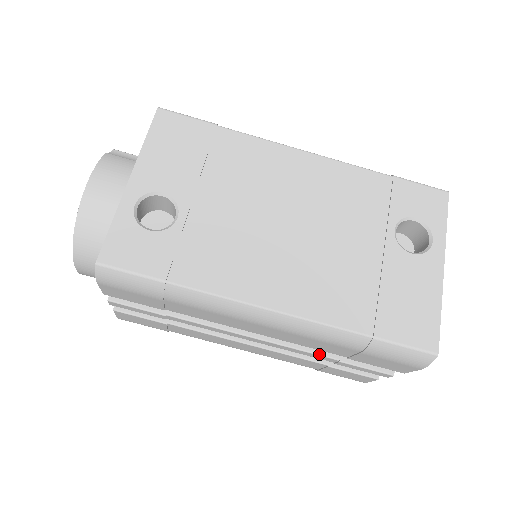
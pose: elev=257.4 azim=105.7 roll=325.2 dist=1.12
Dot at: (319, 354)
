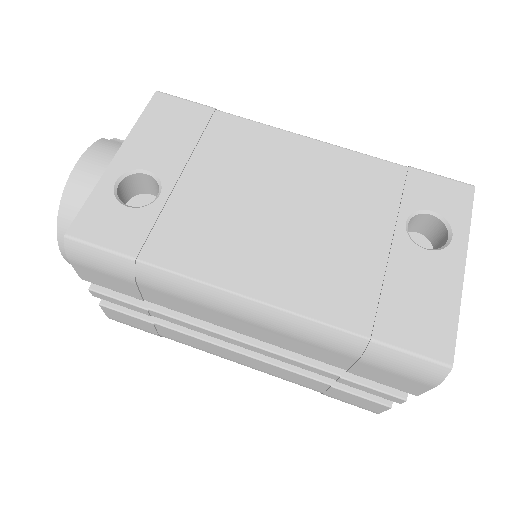
Dot at: (316, 367)
